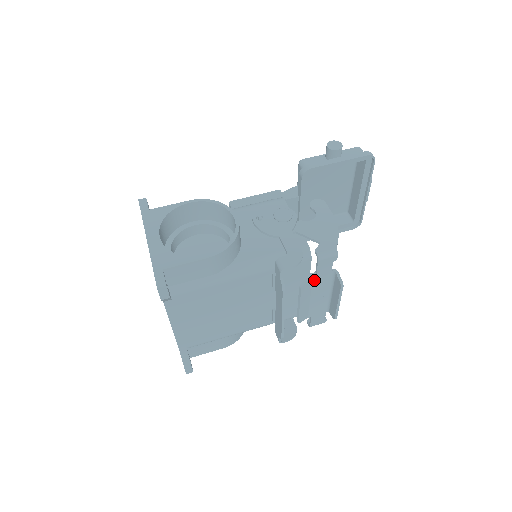
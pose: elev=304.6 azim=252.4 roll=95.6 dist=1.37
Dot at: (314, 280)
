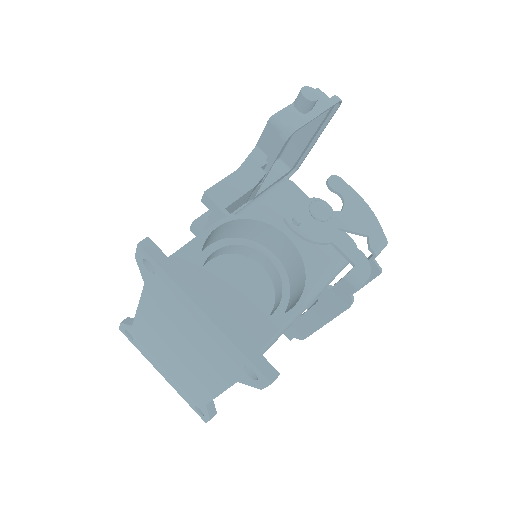
Dot at: occluded
